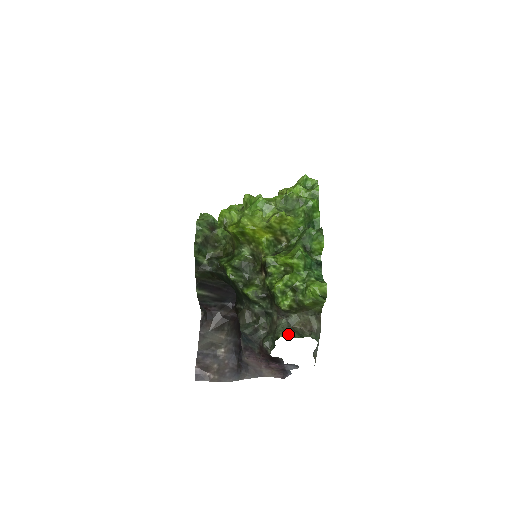
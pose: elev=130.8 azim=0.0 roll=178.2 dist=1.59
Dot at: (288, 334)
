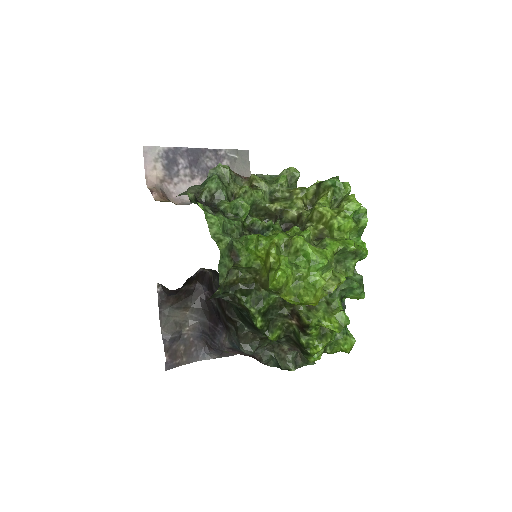
Dot at: (298, 365)
